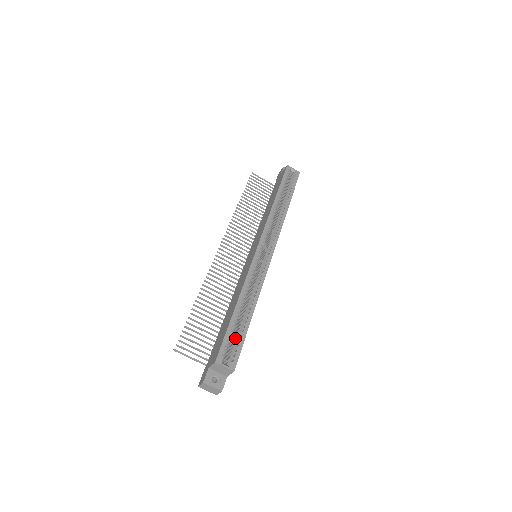
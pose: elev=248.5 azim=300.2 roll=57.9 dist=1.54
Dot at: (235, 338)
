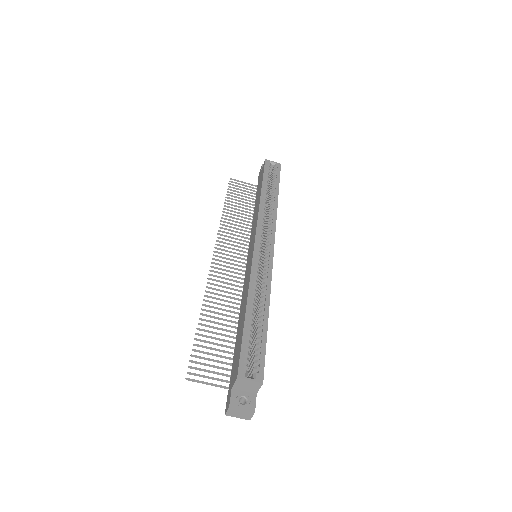
Dot at: (254, 346)
